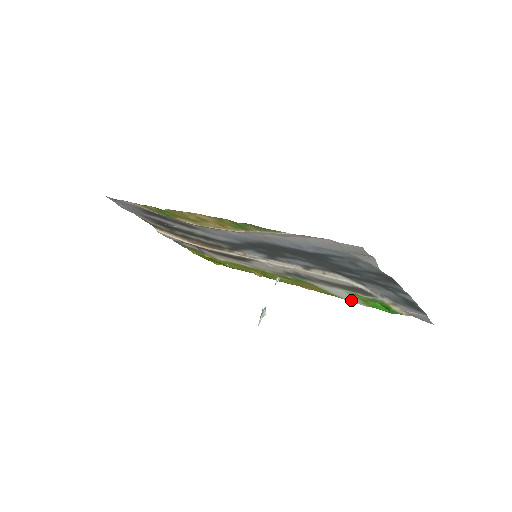
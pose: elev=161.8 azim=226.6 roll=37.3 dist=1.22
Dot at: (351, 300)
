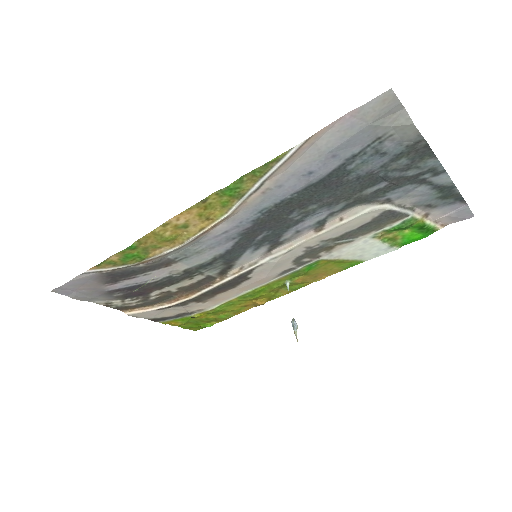
Dot at: (376, 253)
